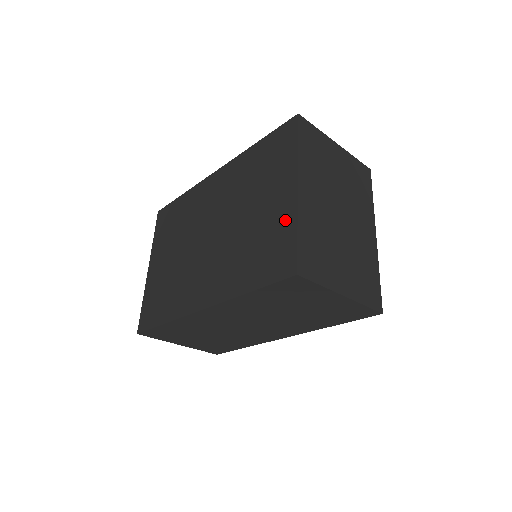
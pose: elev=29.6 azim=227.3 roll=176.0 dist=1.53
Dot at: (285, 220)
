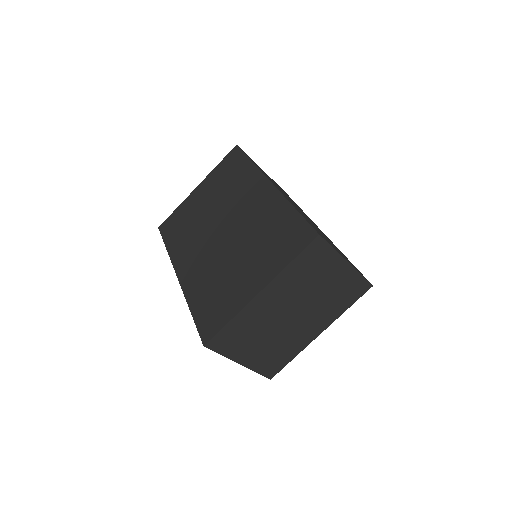
Dot at: (236, 302)
